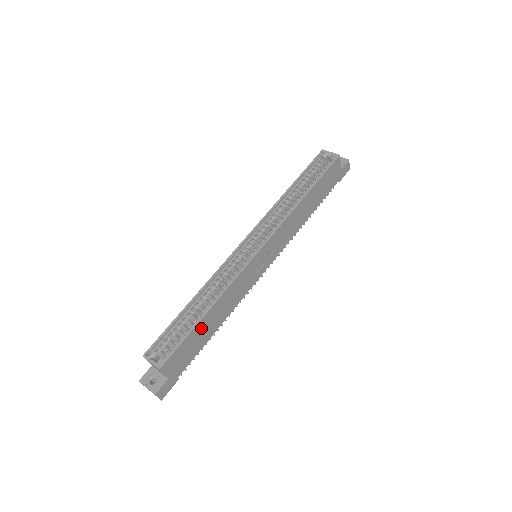
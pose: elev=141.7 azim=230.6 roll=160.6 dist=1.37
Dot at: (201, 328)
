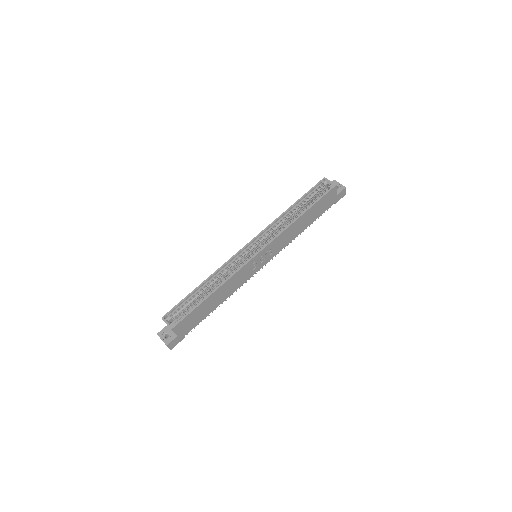
Dot at: (205, 305)
